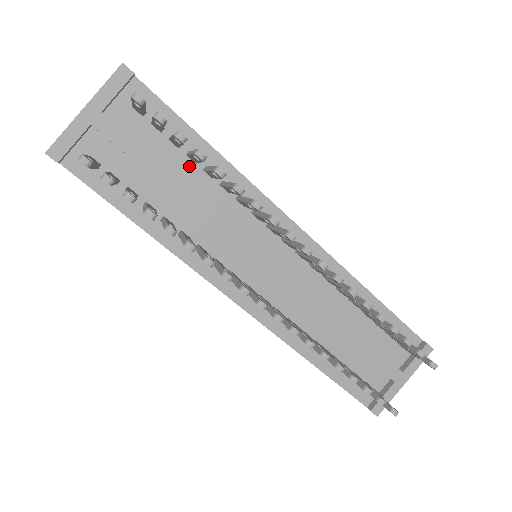
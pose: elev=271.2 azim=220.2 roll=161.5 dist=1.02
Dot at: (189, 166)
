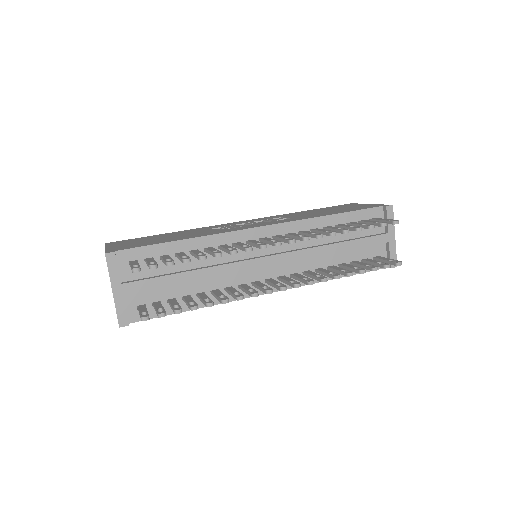
Dot at: occluded
